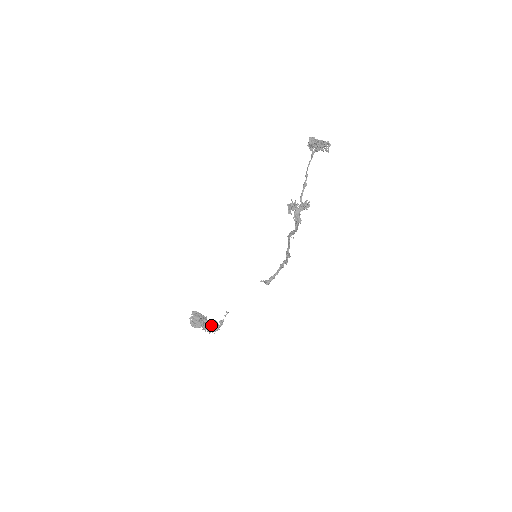
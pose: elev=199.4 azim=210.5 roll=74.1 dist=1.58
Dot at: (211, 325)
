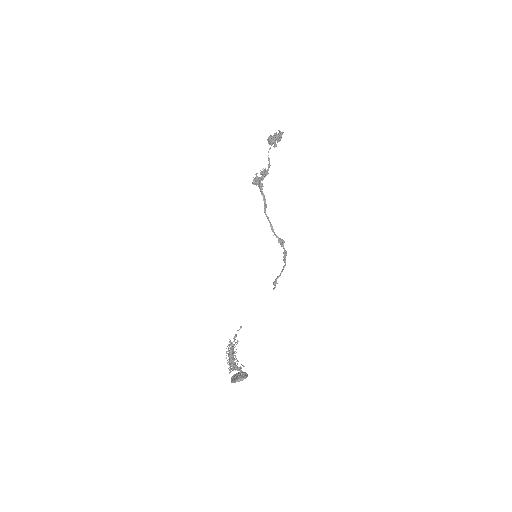
Dot at: (228, 348)
